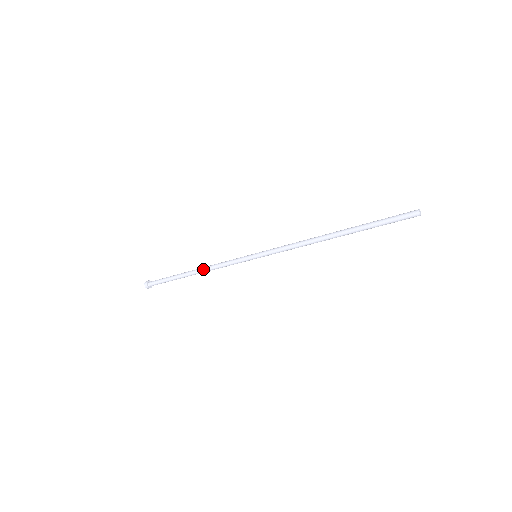
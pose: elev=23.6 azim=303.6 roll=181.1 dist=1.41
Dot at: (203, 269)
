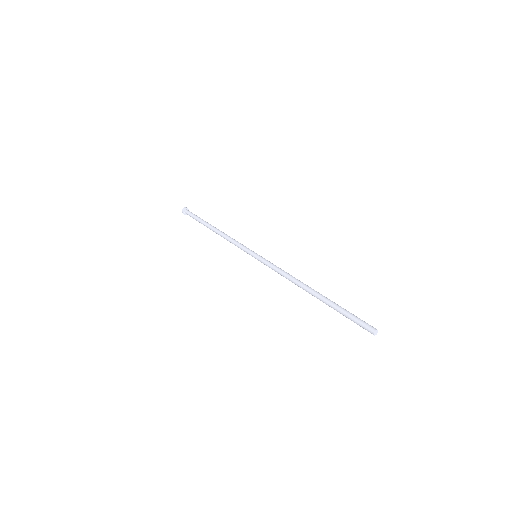
Dot at: (220, 233)
